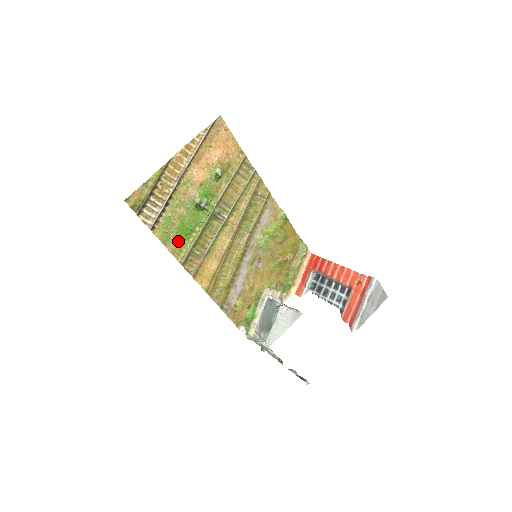
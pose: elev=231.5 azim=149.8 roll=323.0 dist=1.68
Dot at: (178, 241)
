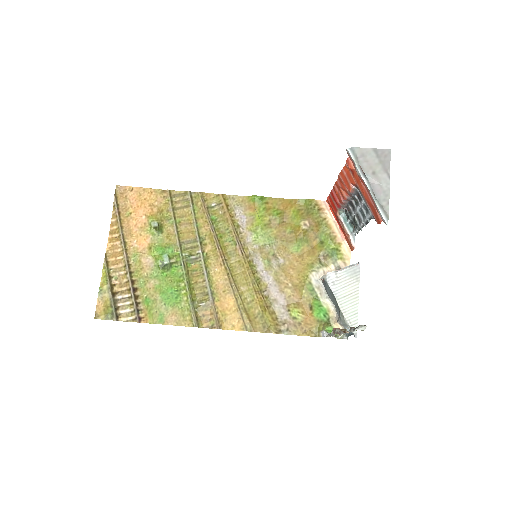
Dot at: (174, 310)
